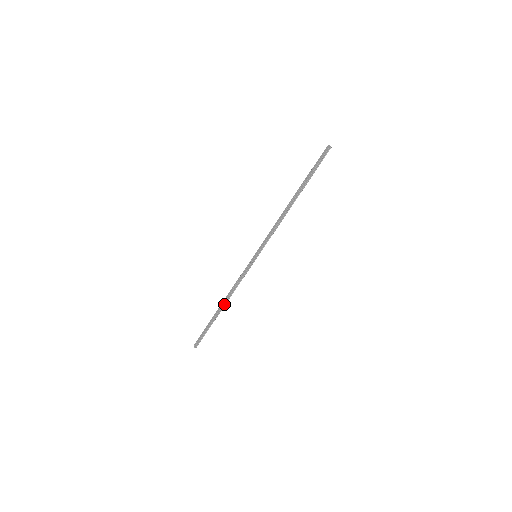
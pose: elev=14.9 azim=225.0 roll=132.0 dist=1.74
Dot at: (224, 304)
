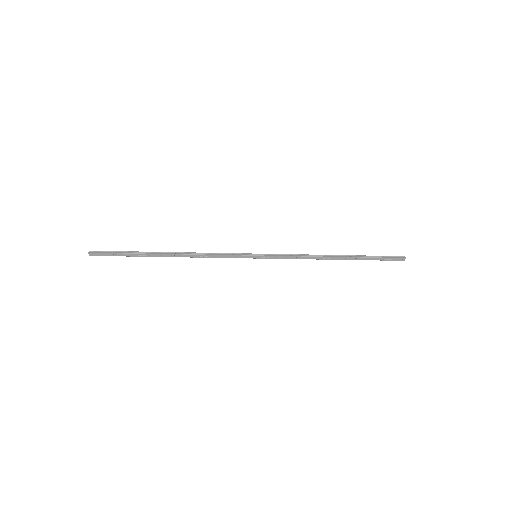
Dot at: (175, 255)
